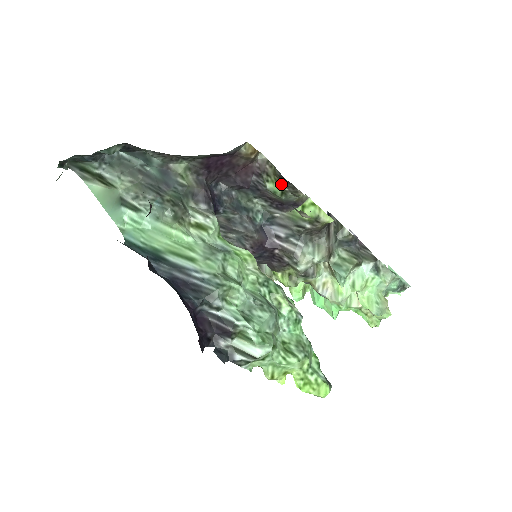
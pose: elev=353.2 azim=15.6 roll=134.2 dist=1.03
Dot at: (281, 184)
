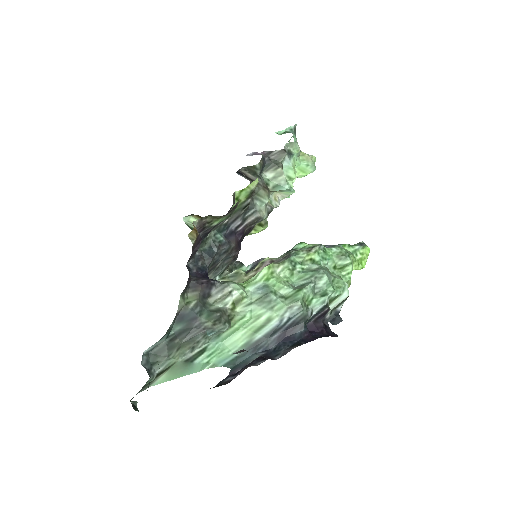
Dot at: (225, 216)
